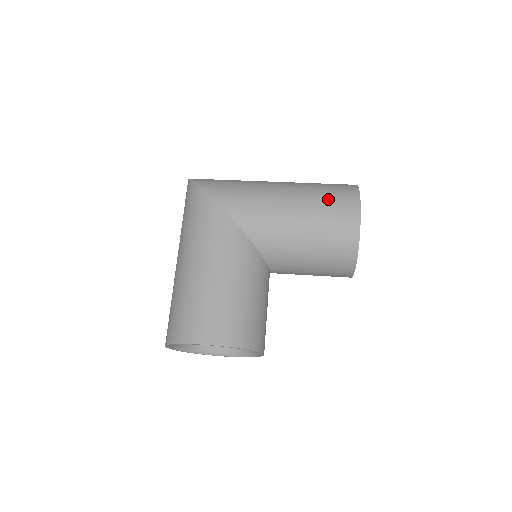
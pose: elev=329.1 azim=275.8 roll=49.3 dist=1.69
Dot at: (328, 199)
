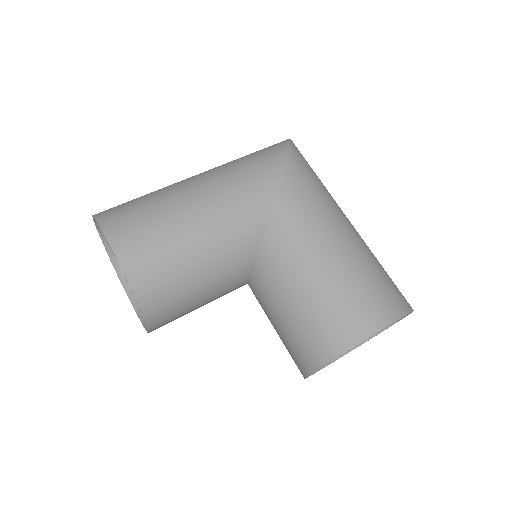
Dot at: (372, 282)
